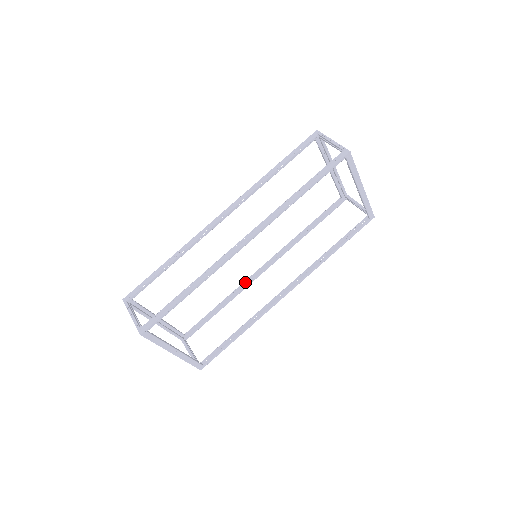
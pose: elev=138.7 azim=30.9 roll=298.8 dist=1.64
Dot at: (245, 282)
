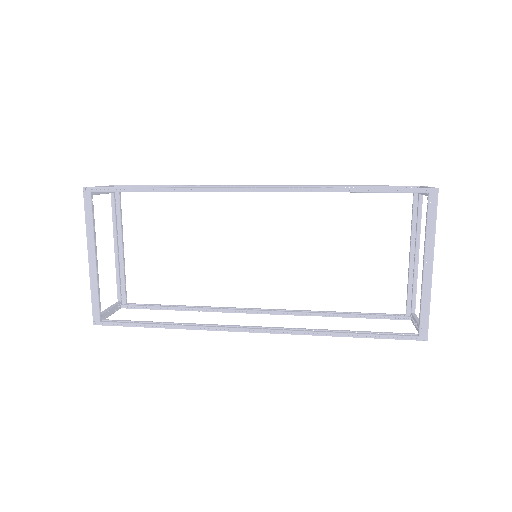
Dot at: (228, 307)
